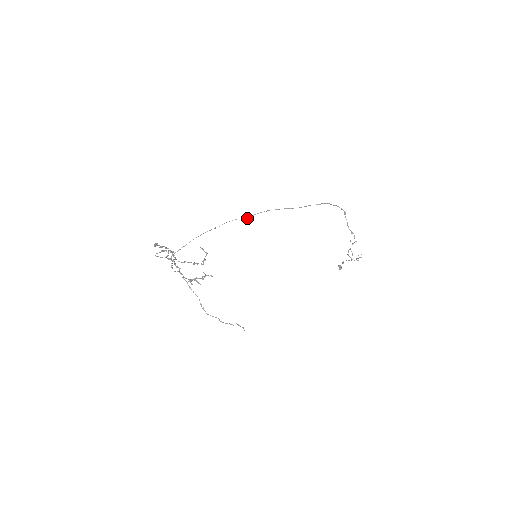
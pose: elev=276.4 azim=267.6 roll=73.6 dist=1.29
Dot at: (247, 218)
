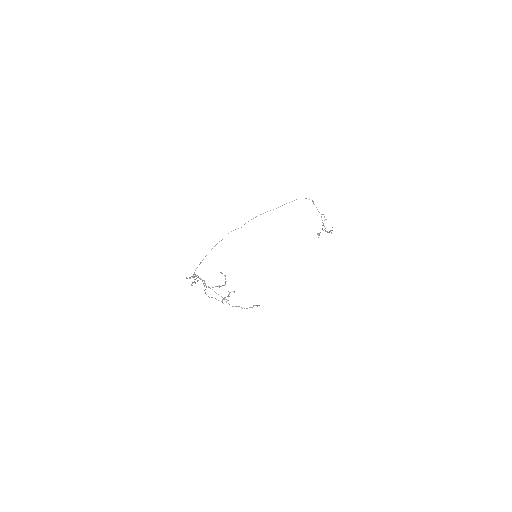
Dot at: (241, 227)
